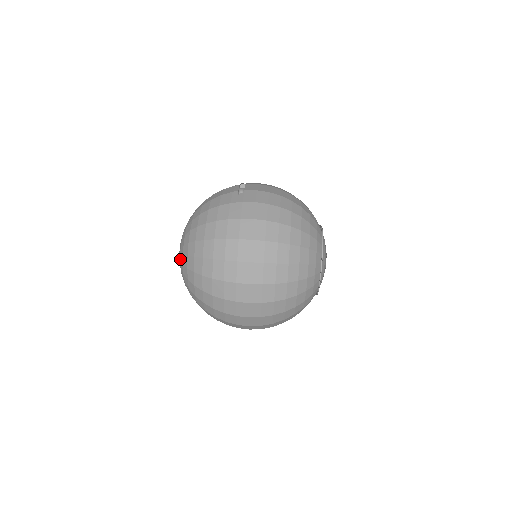
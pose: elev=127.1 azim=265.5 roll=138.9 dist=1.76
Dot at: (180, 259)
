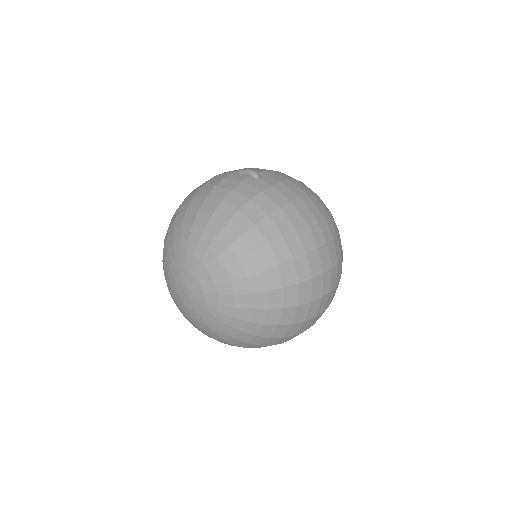
Dot at: (220, 292)
